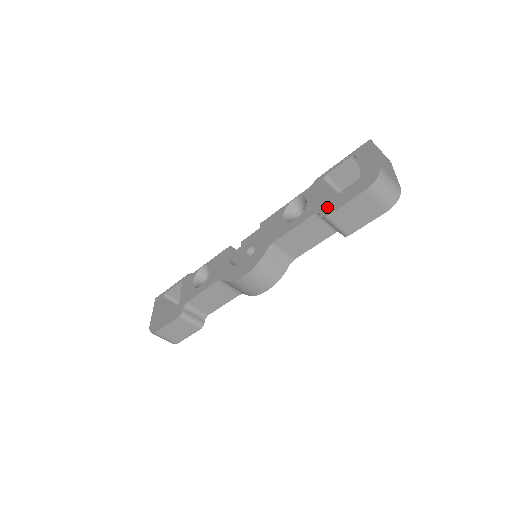
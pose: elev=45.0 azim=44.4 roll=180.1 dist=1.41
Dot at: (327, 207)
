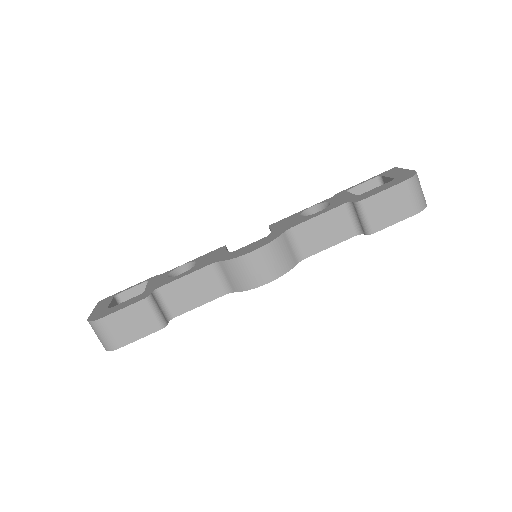
Dot at: (360, 197)
